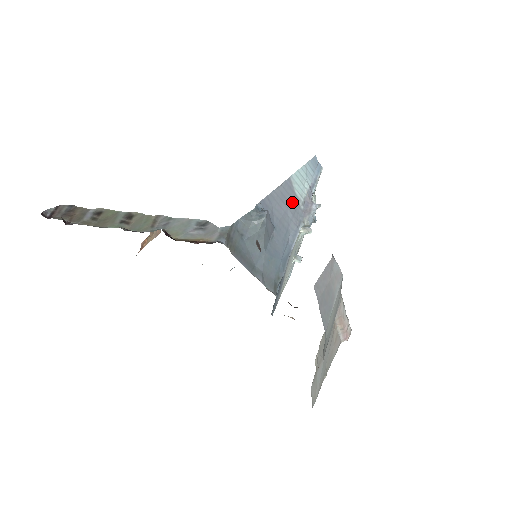
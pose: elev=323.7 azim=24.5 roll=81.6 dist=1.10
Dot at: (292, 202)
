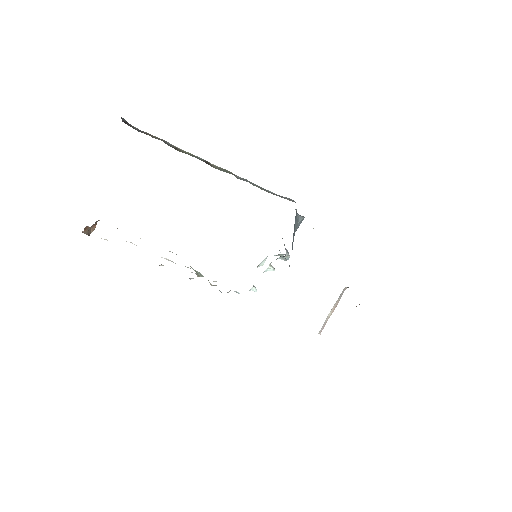
Dot at: occluded
